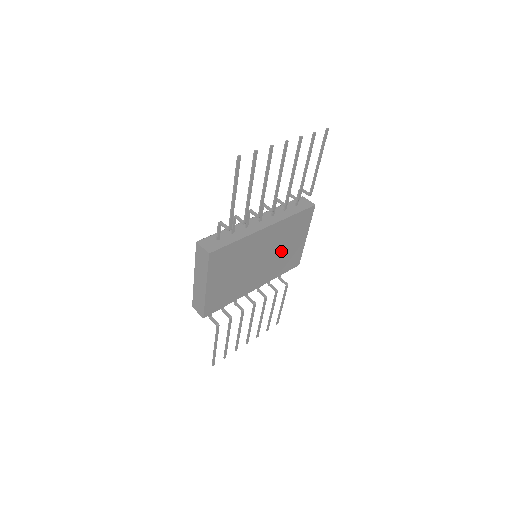
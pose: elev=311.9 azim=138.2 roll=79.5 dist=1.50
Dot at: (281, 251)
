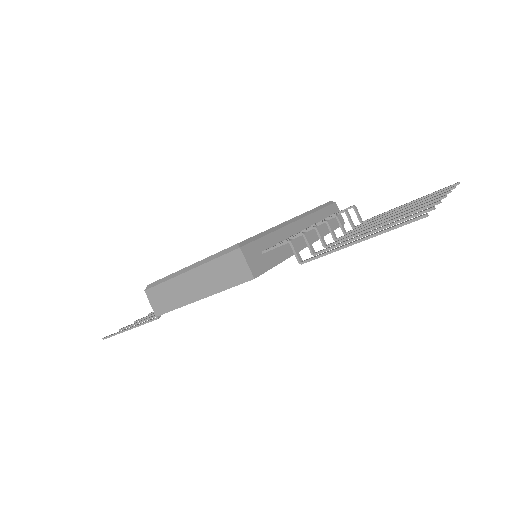
Dot at: occluded
